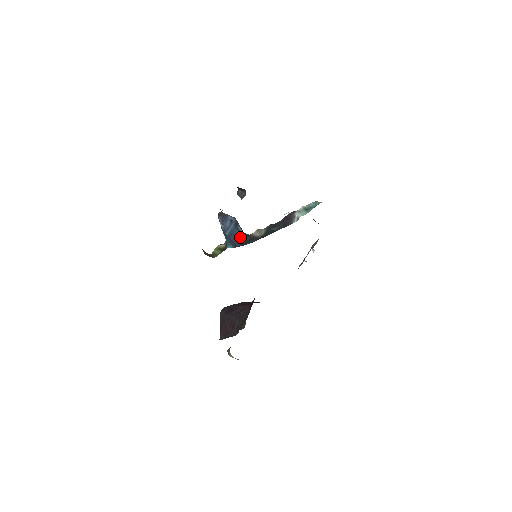
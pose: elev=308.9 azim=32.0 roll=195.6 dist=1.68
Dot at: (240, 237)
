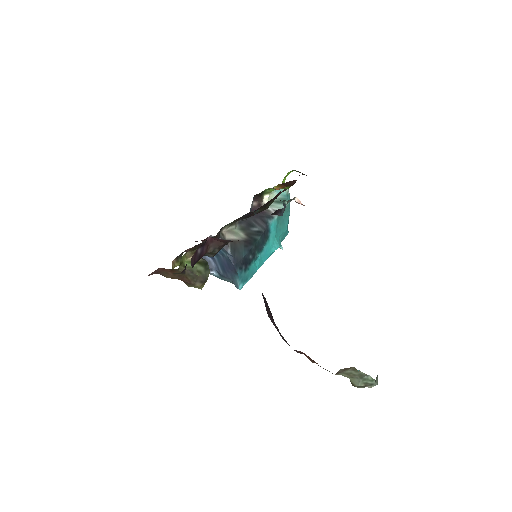
Dot at: (226, 256)
